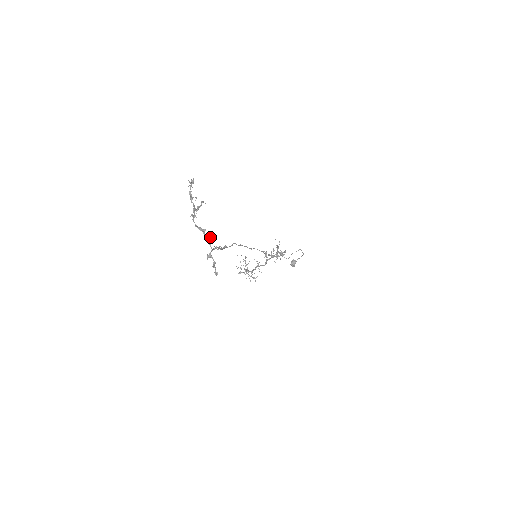
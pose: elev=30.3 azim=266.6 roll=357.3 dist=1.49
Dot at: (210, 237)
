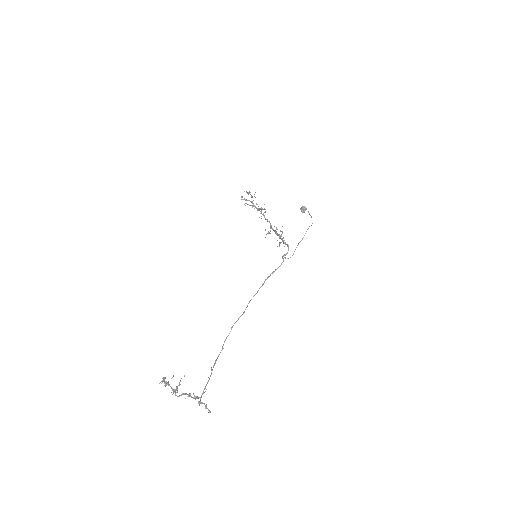
Dot at: (196, 396)
